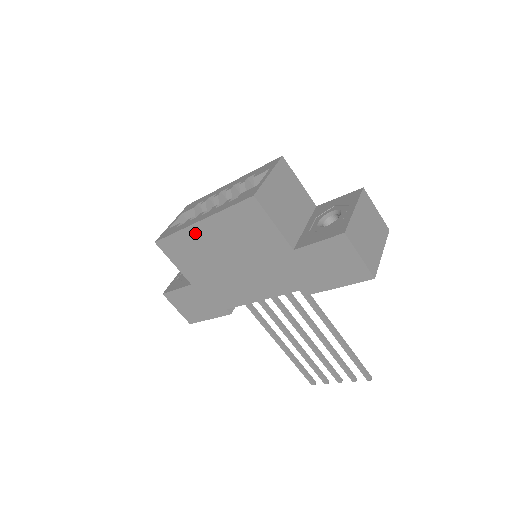
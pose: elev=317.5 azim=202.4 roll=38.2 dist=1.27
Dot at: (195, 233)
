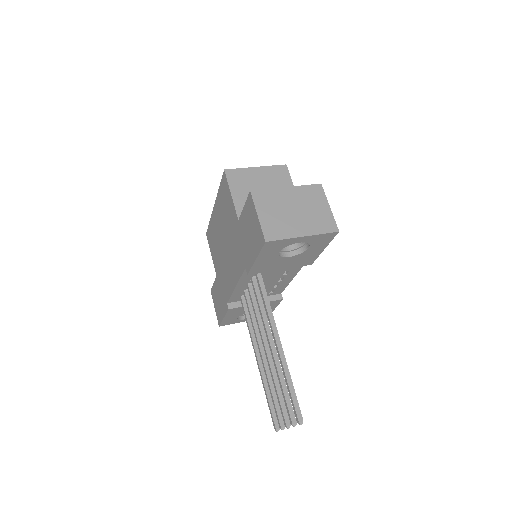
Dot at: (214, 218)
